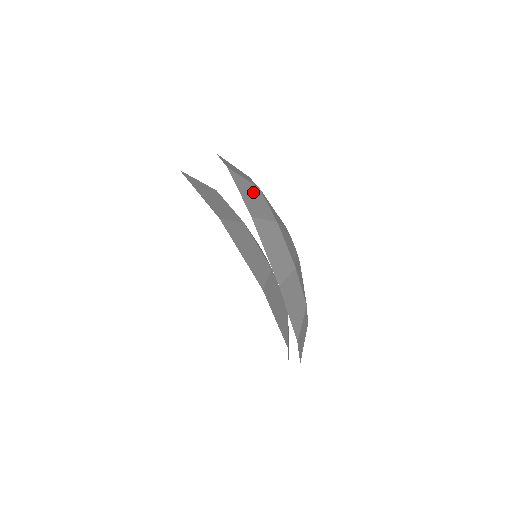
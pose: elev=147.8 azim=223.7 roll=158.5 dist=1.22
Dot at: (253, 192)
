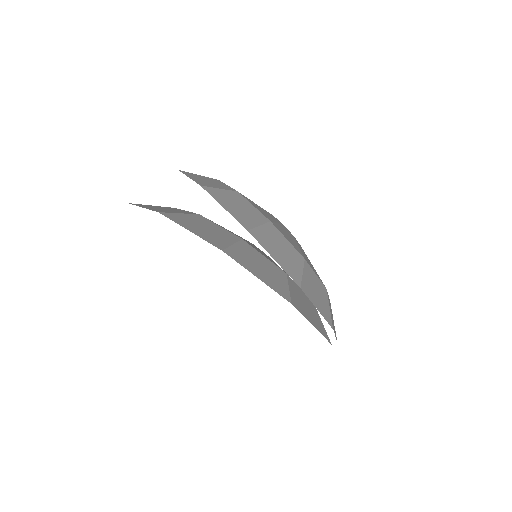
Dot at: (235, 200)
